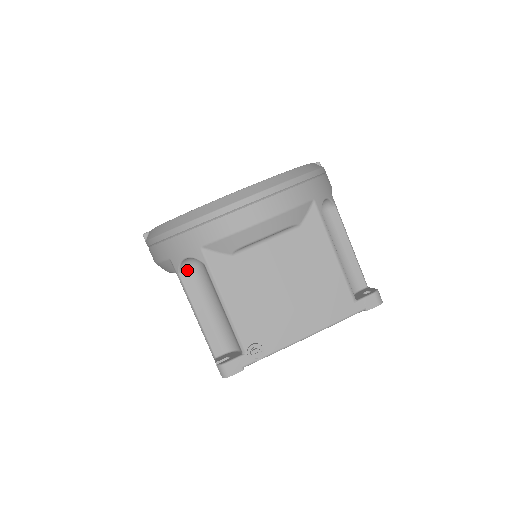
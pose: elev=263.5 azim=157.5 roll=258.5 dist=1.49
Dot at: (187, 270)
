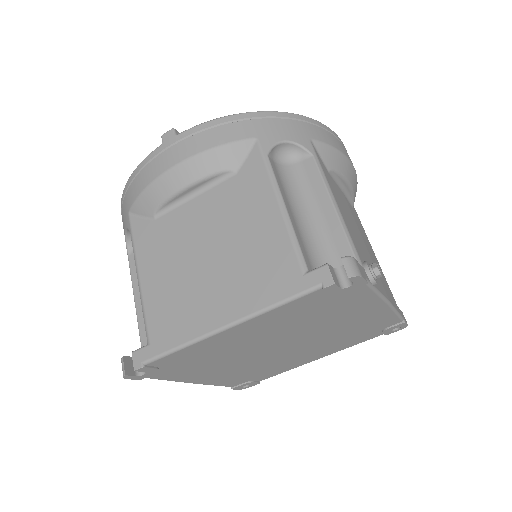
Dot at: (273, 161)
